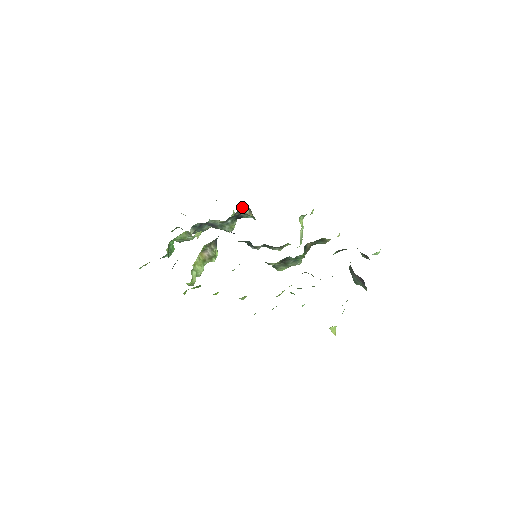
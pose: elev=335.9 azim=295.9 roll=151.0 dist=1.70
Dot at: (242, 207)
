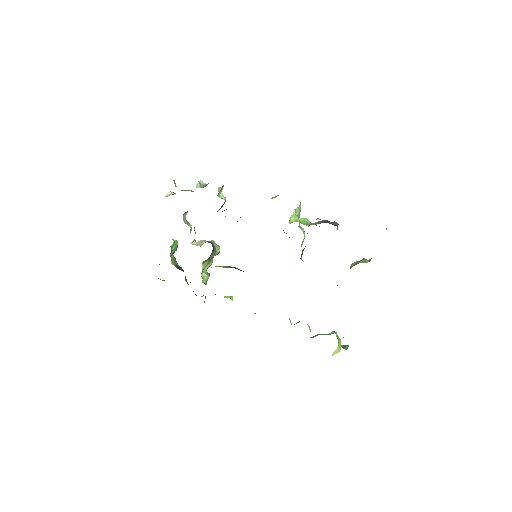
Dot at: occluded
